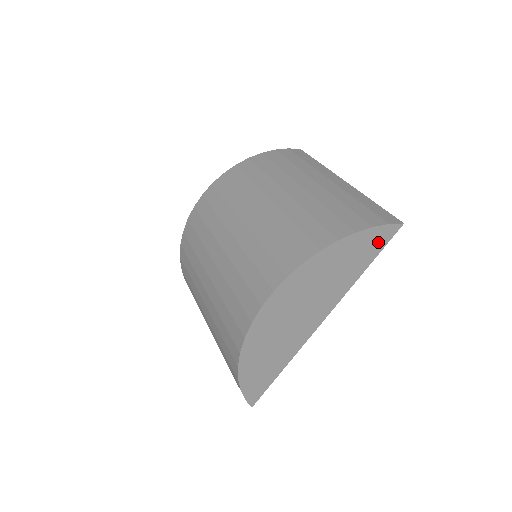
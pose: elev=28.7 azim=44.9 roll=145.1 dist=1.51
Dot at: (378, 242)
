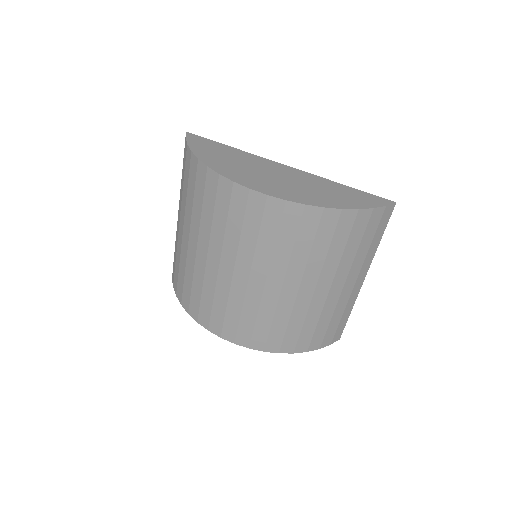
Dot at: occluded
